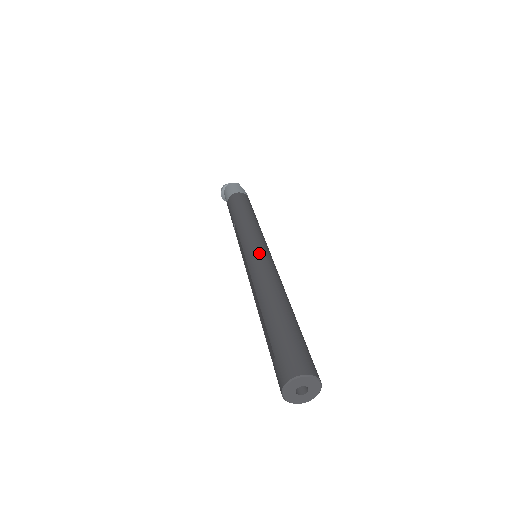
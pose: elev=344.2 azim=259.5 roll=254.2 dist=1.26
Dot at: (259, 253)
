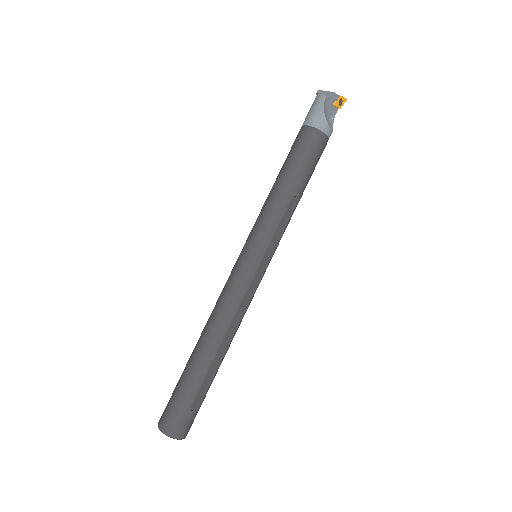
Dot at: (236, 269)
